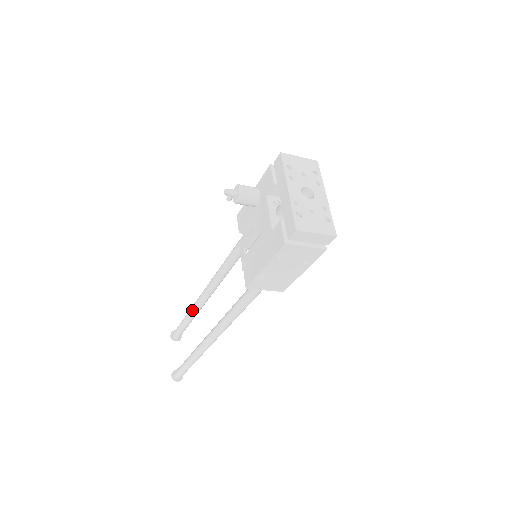
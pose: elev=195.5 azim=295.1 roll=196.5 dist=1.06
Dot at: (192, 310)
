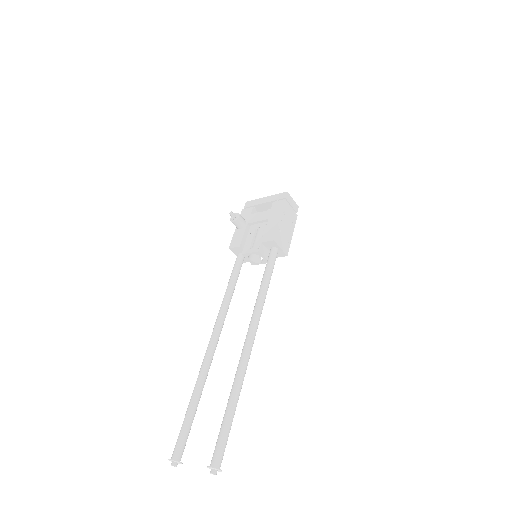
Dot at: (200, 378)
